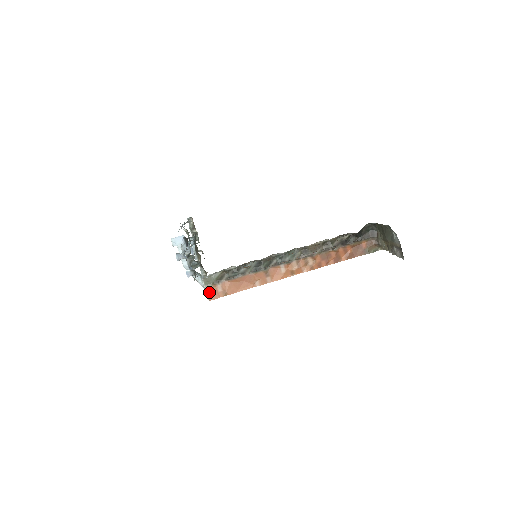
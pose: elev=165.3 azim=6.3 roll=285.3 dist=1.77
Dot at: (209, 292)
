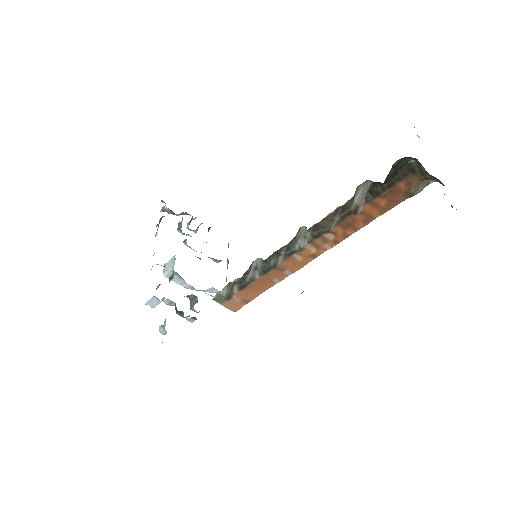
Dot at: (228, 307)
